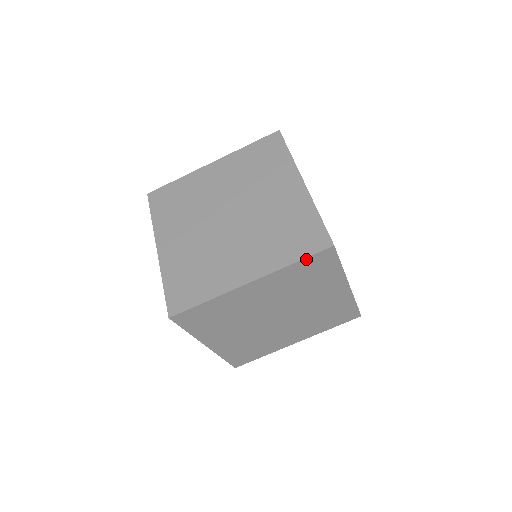
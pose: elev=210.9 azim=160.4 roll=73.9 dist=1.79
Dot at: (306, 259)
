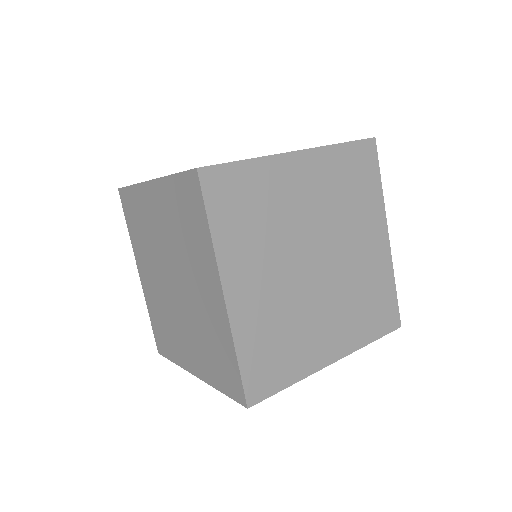
Dot at: occluded
